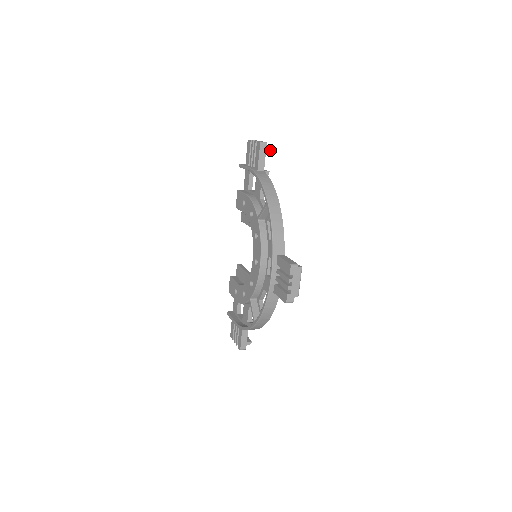
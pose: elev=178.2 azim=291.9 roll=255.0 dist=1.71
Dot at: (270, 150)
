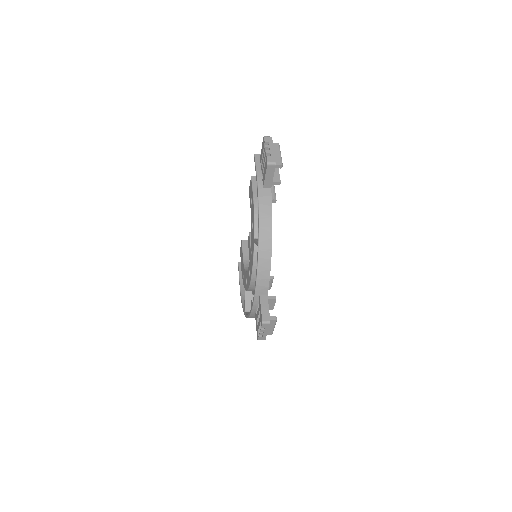
Dot at: (281, 167)
